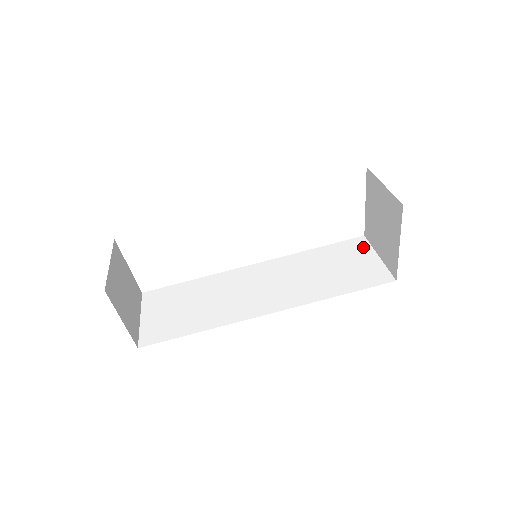
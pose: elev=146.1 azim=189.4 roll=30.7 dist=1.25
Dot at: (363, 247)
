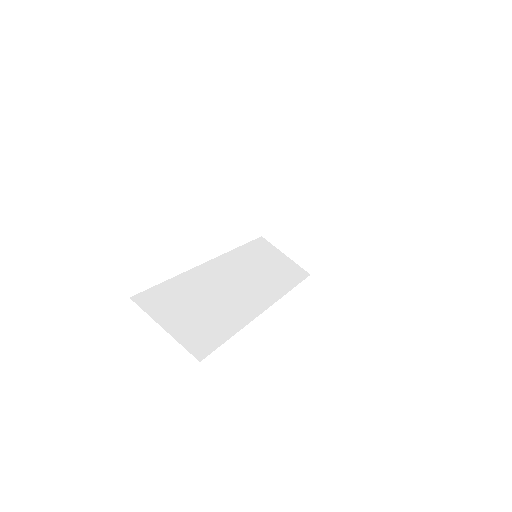
Dot at: (270, 247)
